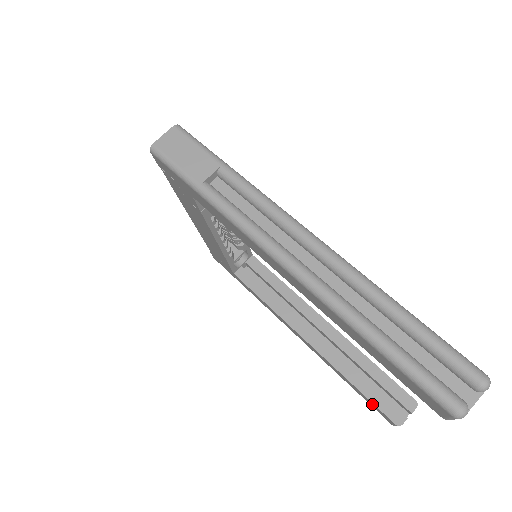
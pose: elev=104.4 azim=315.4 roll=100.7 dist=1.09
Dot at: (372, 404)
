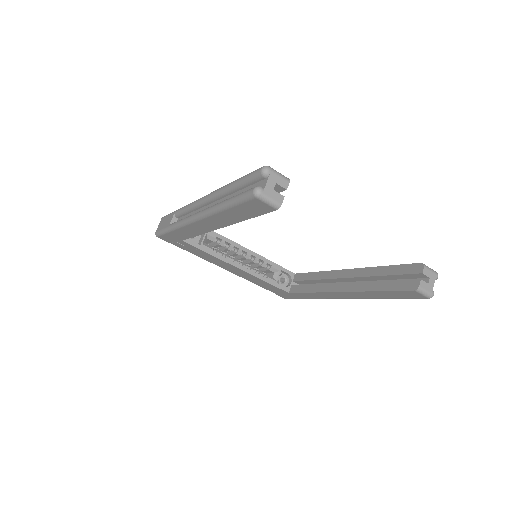
Dot at: (399, 294)
